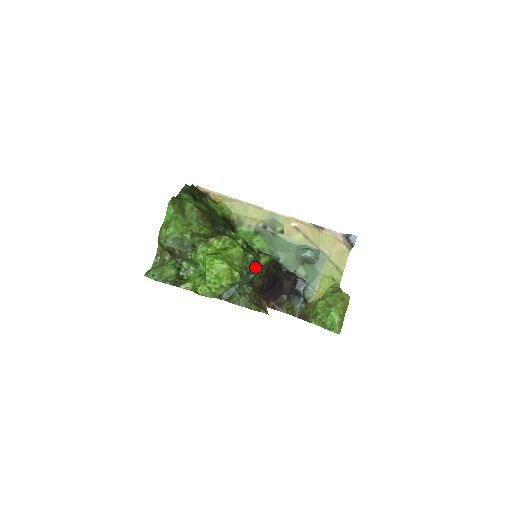
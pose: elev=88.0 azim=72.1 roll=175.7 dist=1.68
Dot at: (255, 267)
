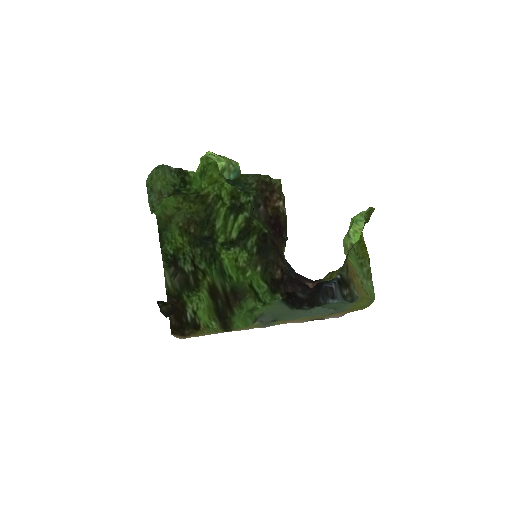
Dot at: occluded
